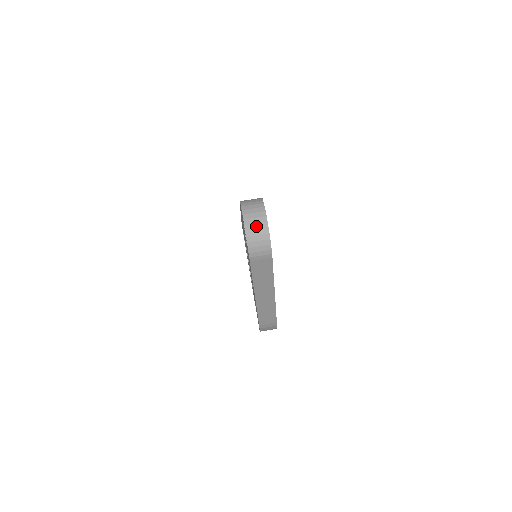
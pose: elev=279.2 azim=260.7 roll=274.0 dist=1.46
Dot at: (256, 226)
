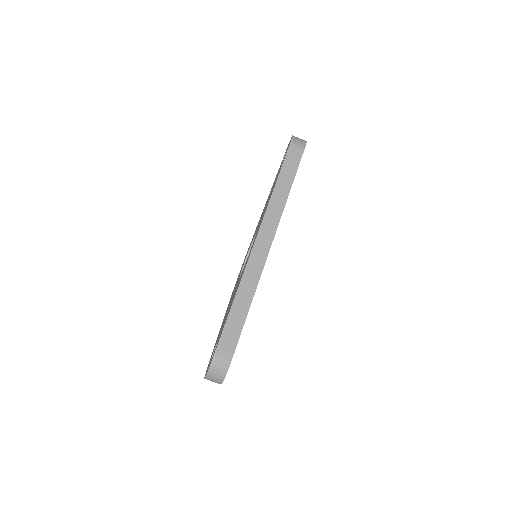
Dot at: (213, 381)
